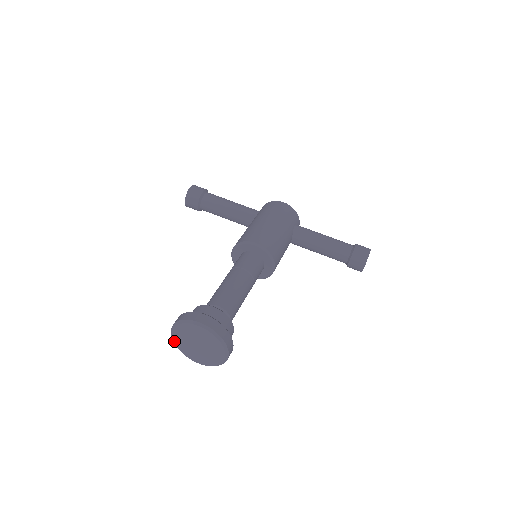
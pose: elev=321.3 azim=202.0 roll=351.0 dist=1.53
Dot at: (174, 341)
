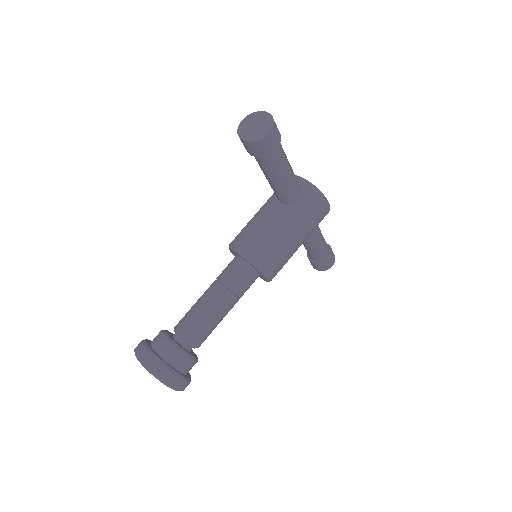
Dot at: (137, 358)
